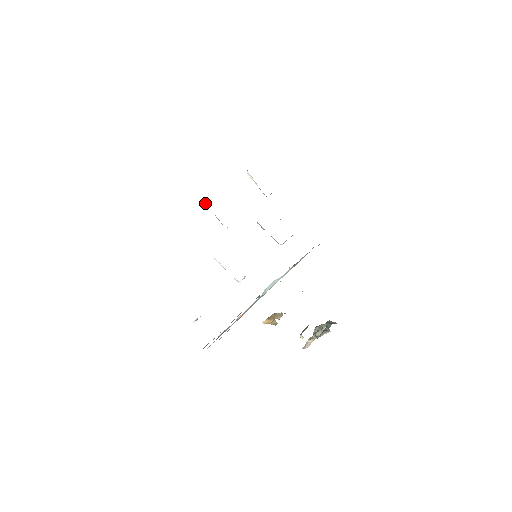
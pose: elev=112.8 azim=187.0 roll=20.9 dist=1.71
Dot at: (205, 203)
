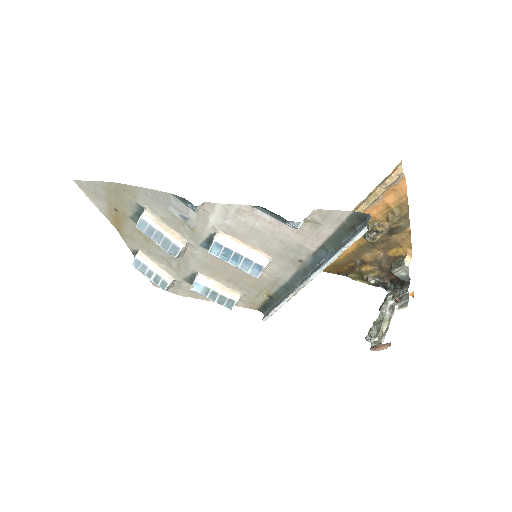
Dot at: (147, 212)
